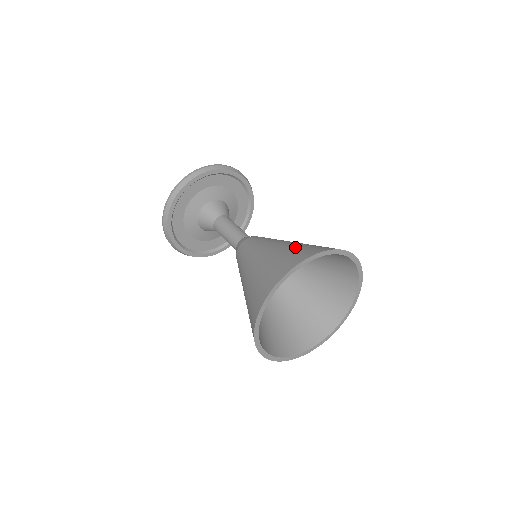
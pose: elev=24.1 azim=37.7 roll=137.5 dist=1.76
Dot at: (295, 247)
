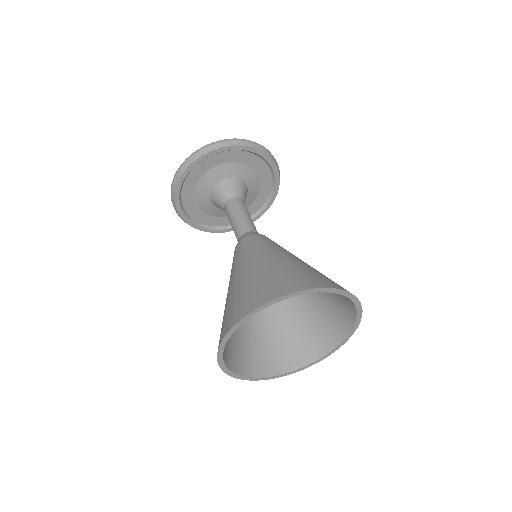
Dot at: (295, 269)
